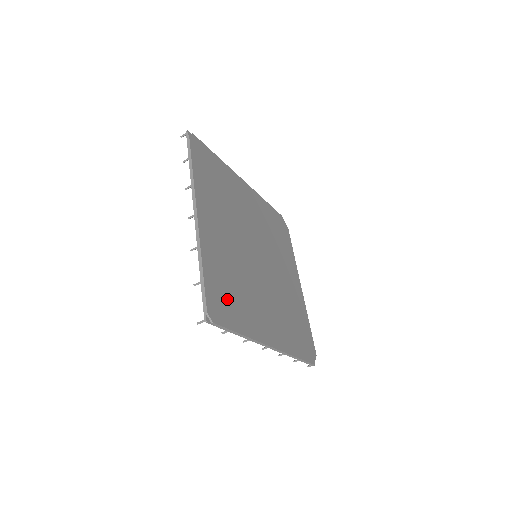
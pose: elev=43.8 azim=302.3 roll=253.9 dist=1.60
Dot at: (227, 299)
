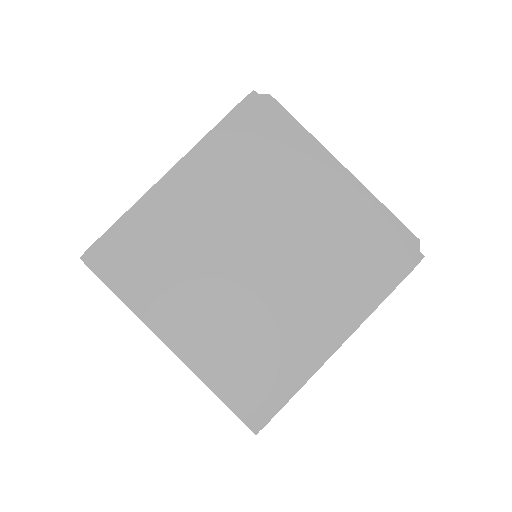
Dot at: (259, 382)
